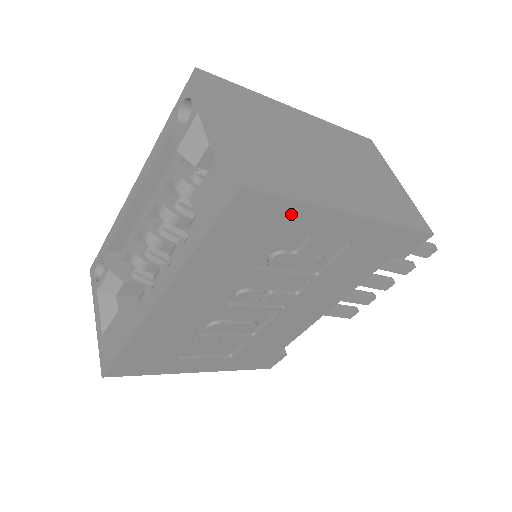
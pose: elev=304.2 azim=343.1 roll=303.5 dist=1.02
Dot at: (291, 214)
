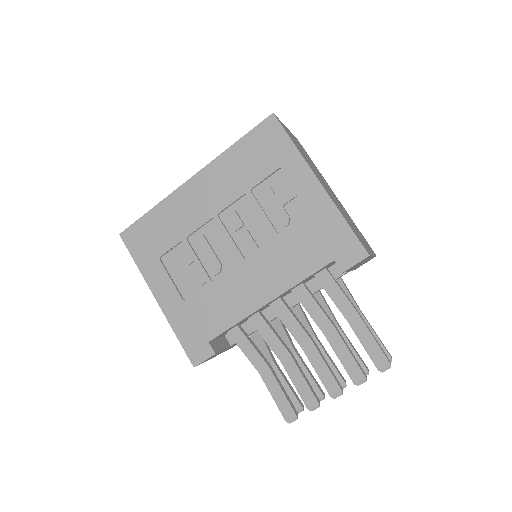
Dot at: (286, 152)
